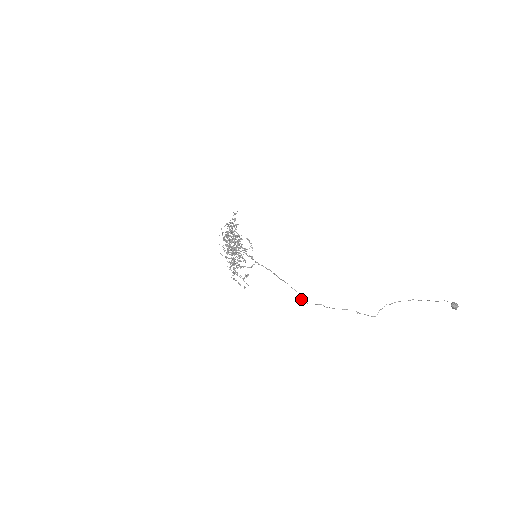
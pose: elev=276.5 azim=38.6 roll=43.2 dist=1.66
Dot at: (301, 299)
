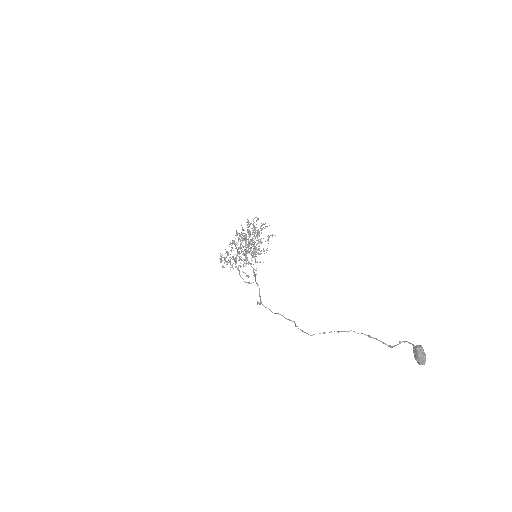
Dot at: (257, 302)
